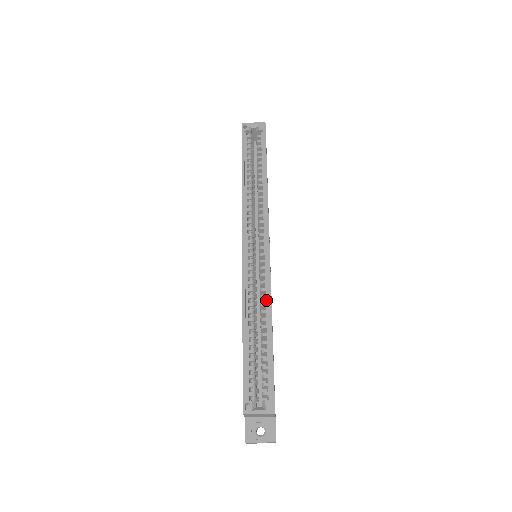
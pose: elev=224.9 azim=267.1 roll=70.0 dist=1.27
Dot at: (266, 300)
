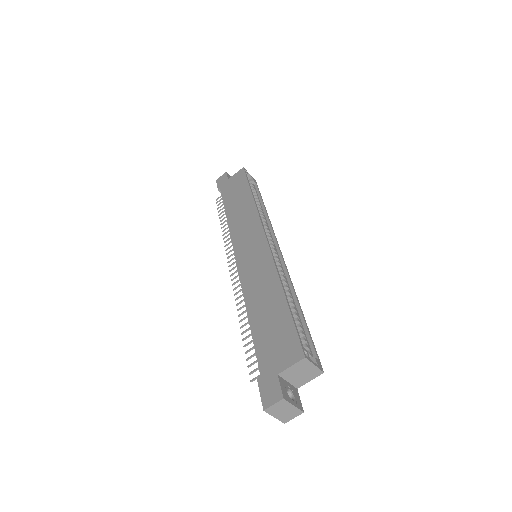
Dot at: (288, 285)
